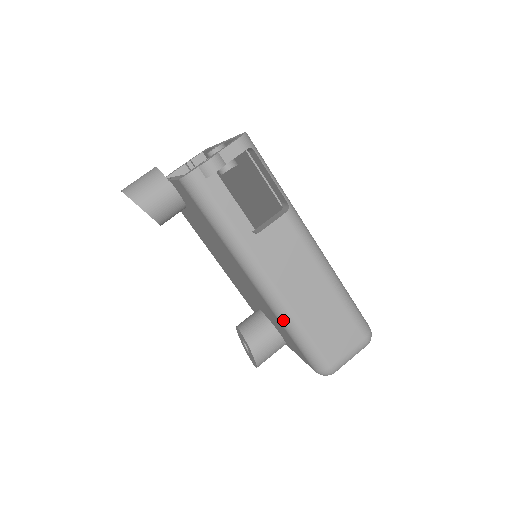
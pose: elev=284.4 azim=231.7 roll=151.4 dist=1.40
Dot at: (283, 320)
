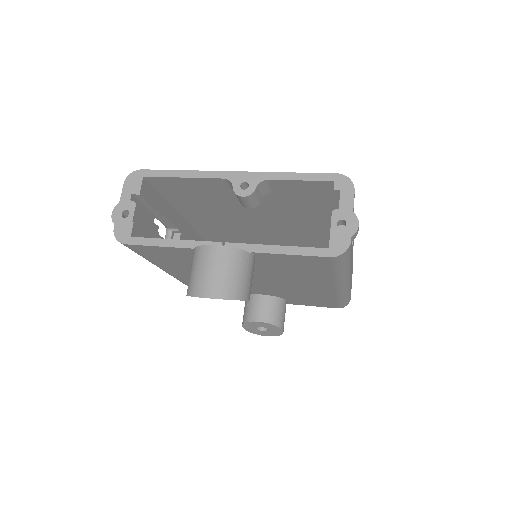
Dot at: (344, 296)
